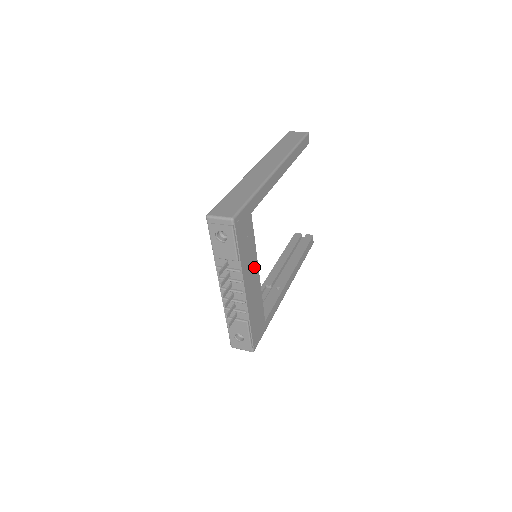
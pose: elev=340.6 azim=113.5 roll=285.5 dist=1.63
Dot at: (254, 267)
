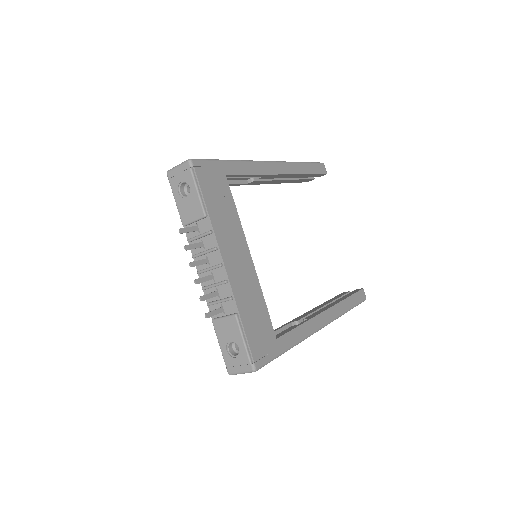
Dot at: (240, 245)
